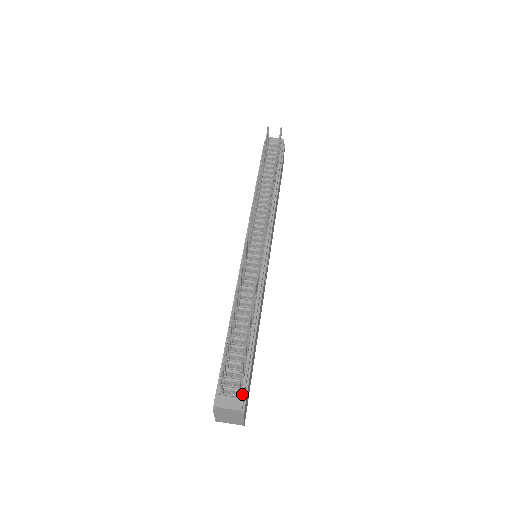
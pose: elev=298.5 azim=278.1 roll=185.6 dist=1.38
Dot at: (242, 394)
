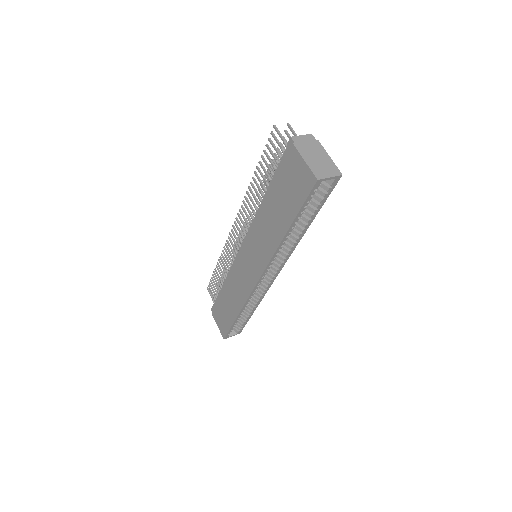
Dot at: occluded
